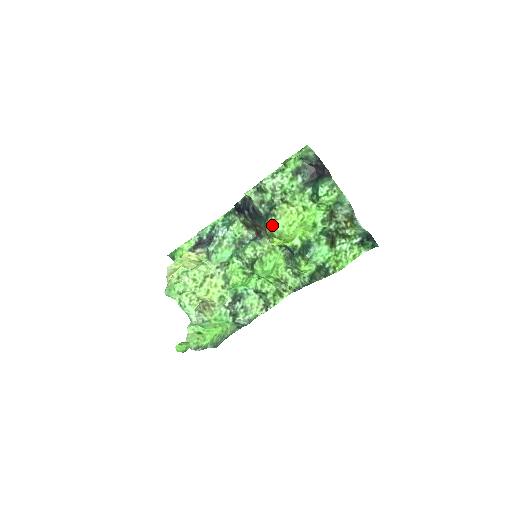
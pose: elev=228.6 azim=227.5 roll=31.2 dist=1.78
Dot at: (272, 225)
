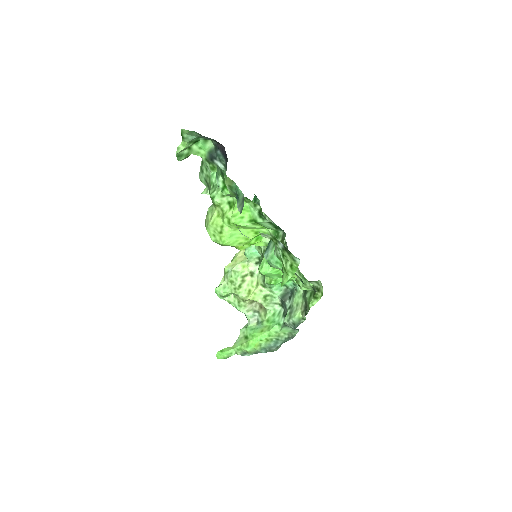
Dot at: occluded
